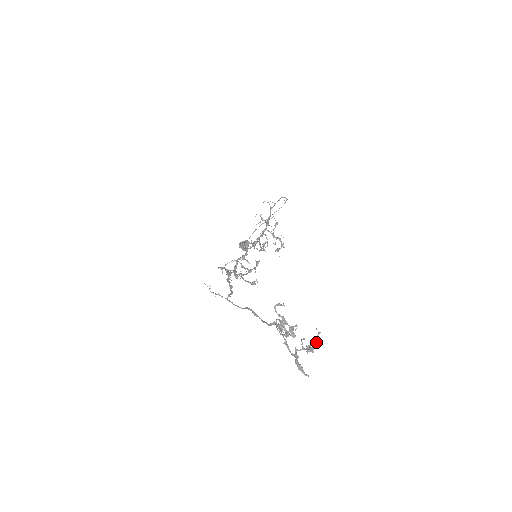
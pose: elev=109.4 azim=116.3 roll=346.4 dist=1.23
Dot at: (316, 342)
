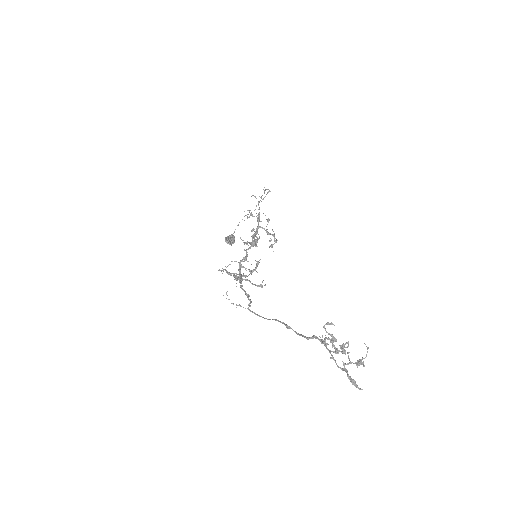
Dot at: (366, 356)
